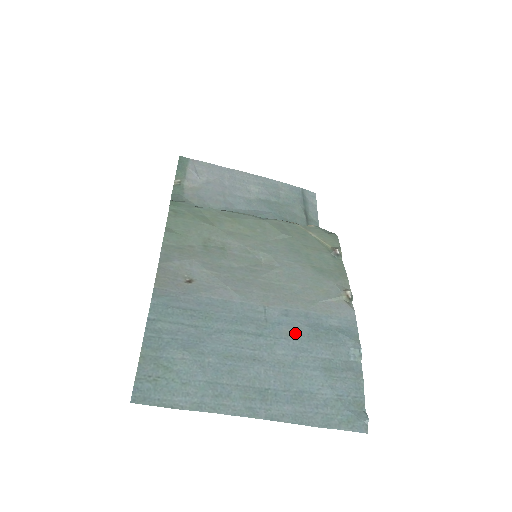
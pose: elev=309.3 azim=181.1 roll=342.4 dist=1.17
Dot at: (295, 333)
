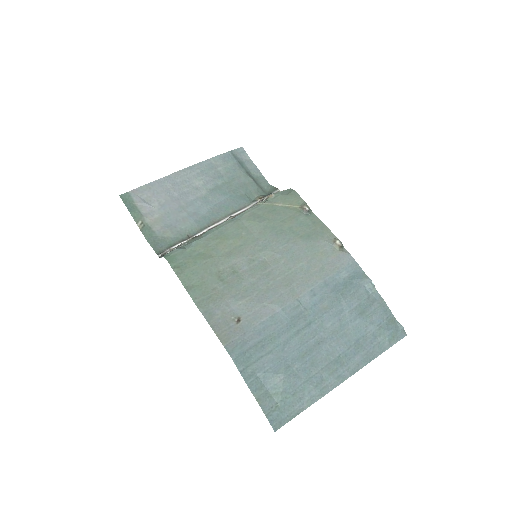
Dot at: (328, 304)
